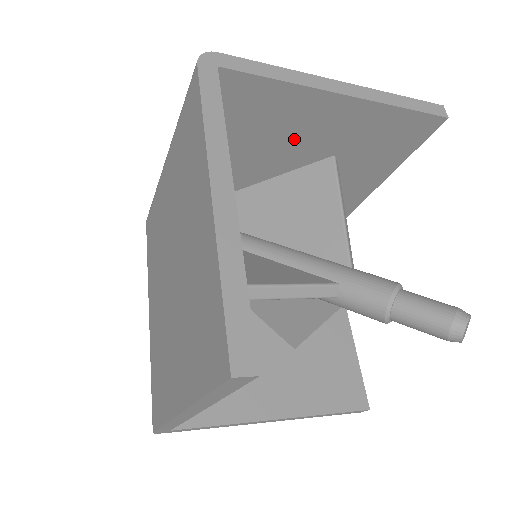
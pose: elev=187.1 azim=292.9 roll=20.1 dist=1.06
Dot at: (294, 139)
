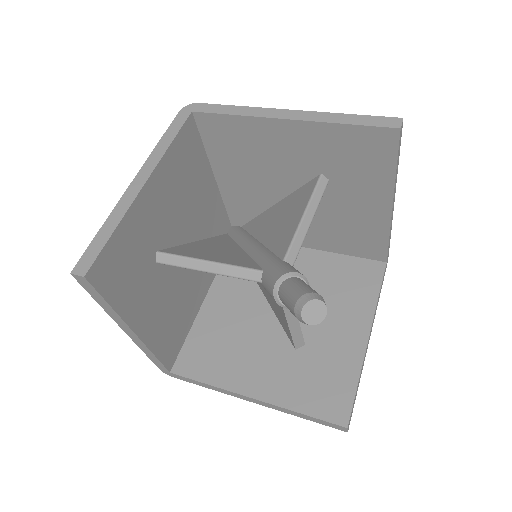
Dot at: (277, 161)
